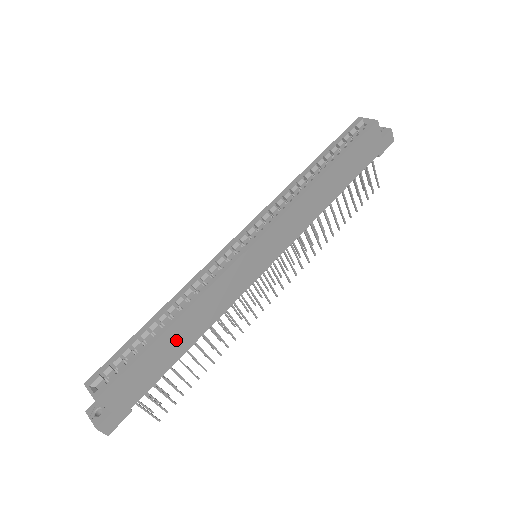
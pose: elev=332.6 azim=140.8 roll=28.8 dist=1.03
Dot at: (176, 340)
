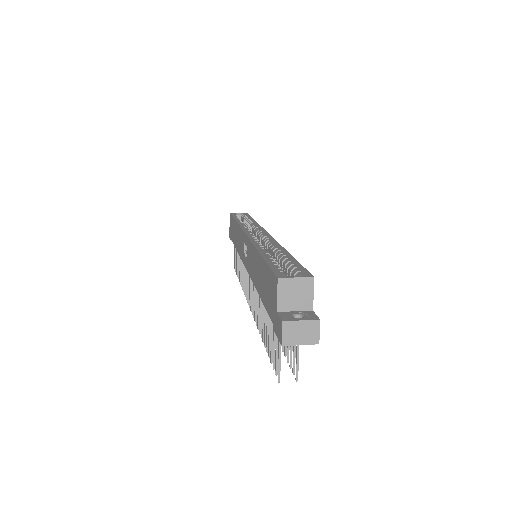
Dot at: occluded
